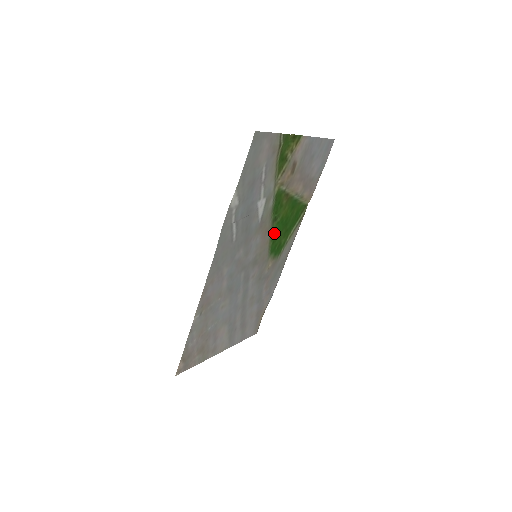
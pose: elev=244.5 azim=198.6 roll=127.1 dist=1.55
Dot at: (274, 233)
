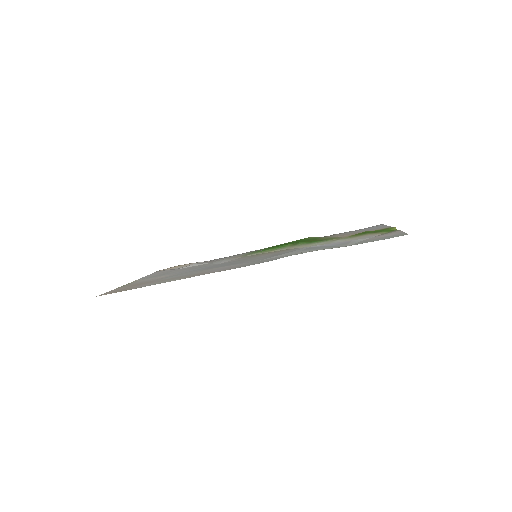
Dot at: (280, 246)
